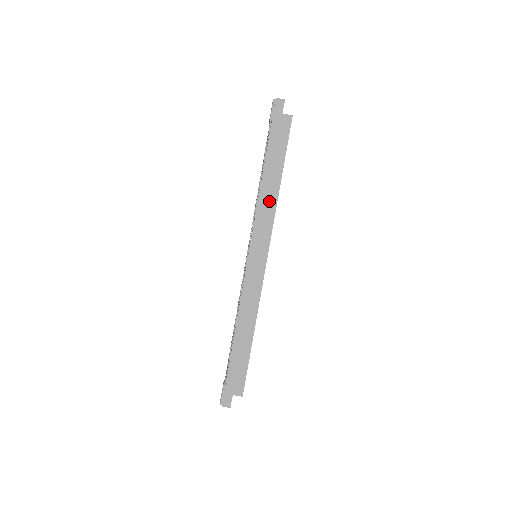
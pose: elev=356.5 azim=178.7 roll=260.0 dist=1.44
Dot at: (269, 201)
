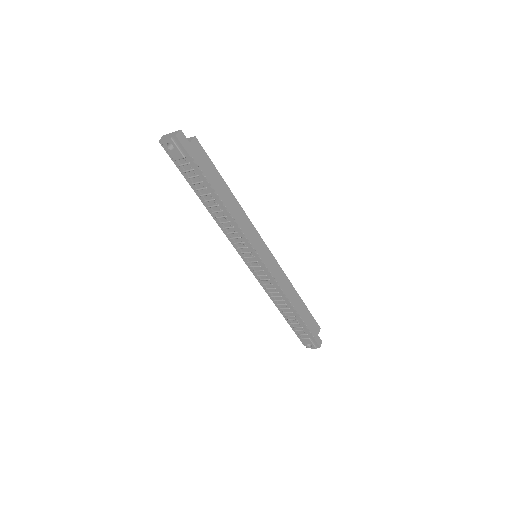
Dot at: (239, 214)
